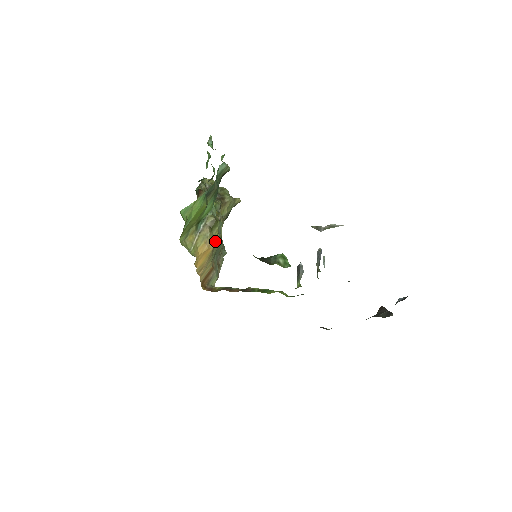
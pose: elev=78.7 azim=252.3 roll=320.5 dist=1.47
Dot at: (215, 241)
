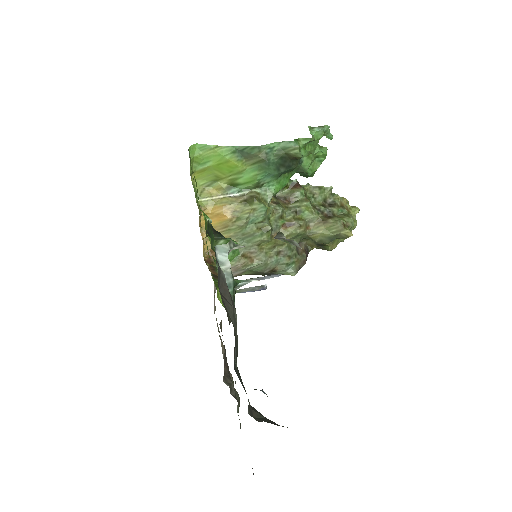
Dot at: (240, 216)
